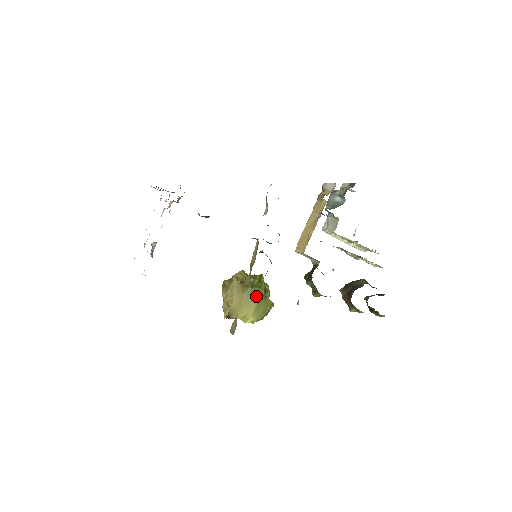
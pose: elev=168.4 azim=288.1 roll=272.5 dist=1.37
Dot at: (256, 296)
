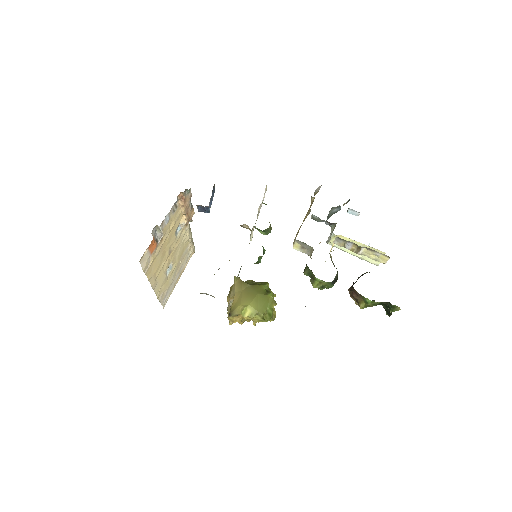
Dot at: (255, 291)
